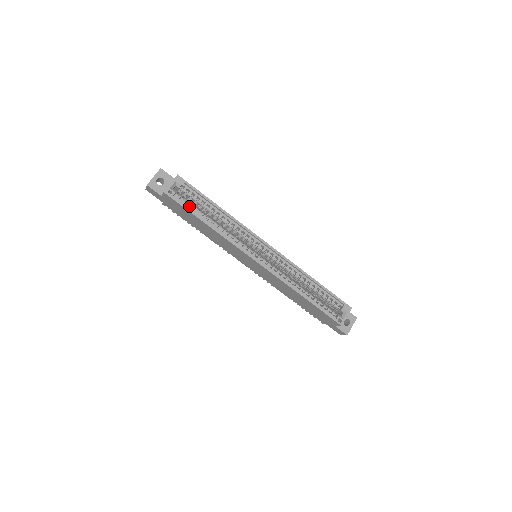
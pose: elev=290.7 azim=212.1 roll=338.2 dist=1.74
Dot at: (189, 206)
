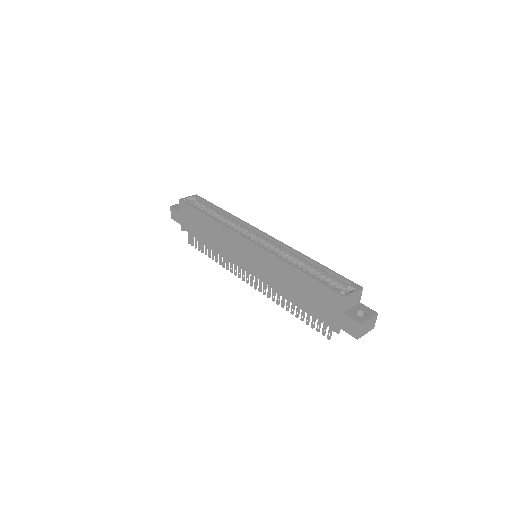
Dot at: occluded
